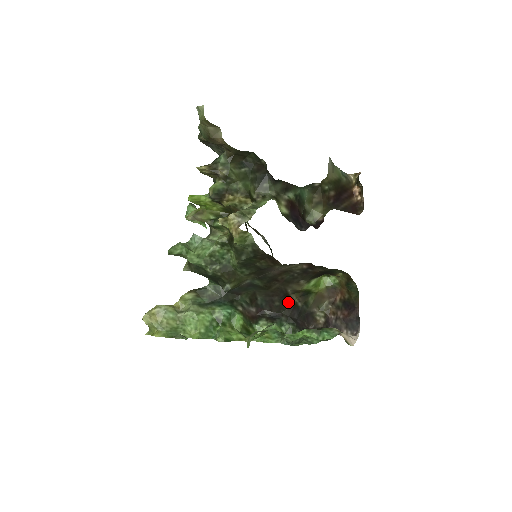
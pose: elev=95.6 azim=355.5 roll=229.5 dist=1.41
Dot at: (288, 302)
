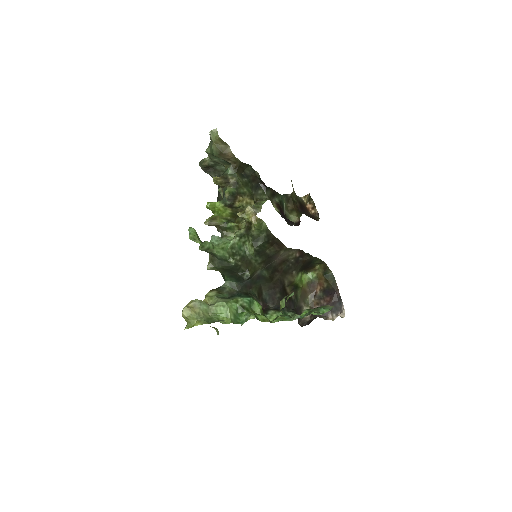
Dot at: (285, 295)
